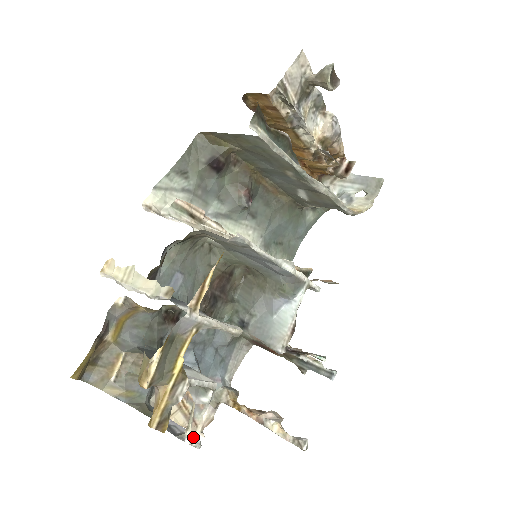
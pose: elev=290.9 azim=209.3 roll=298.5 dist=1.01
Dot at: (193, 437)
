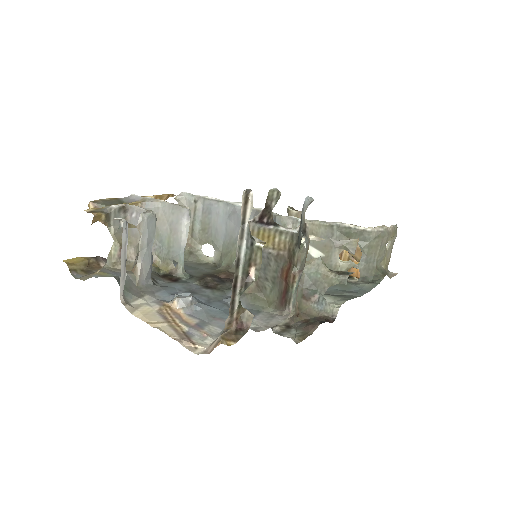
Dot at: occluded
